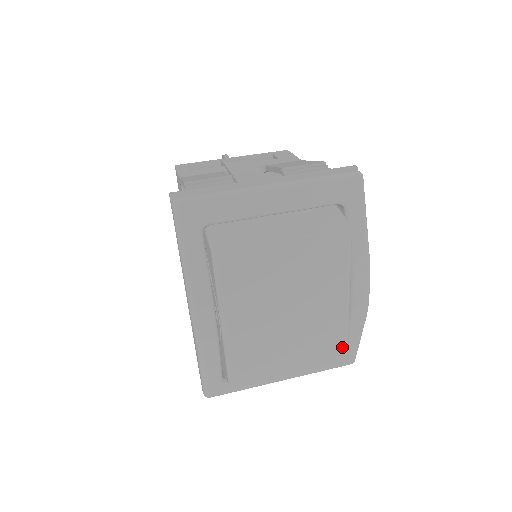
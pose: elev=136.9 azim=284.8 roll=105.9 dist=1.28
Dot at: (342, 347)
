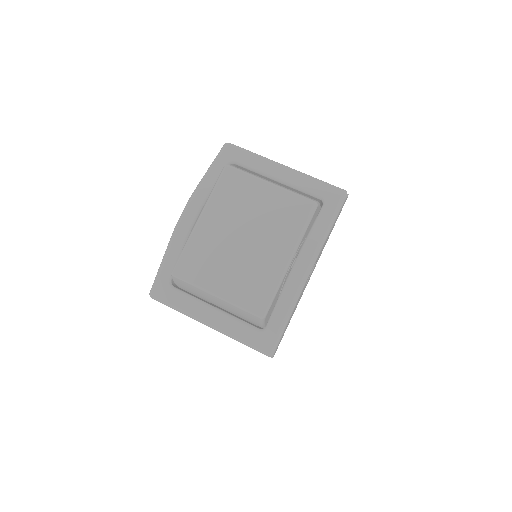
Dot at: (265, 300)
